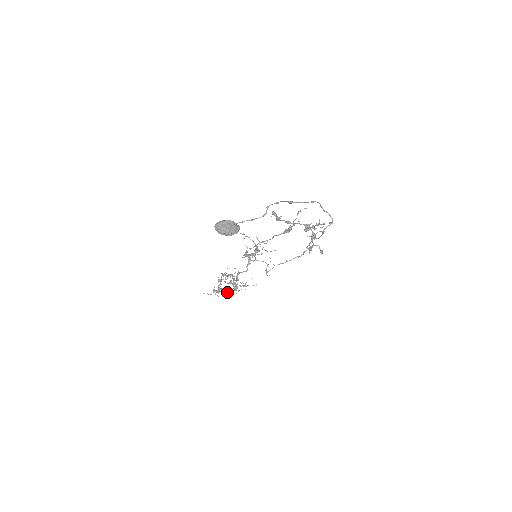
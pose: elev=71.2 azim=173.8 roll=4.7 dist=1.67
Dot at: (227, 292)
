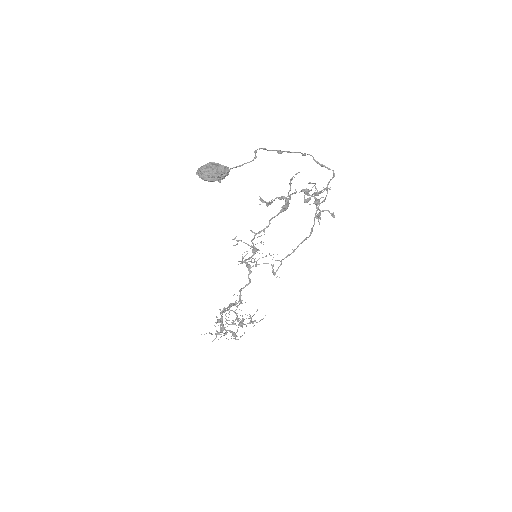
Dot at: (232, 332)
